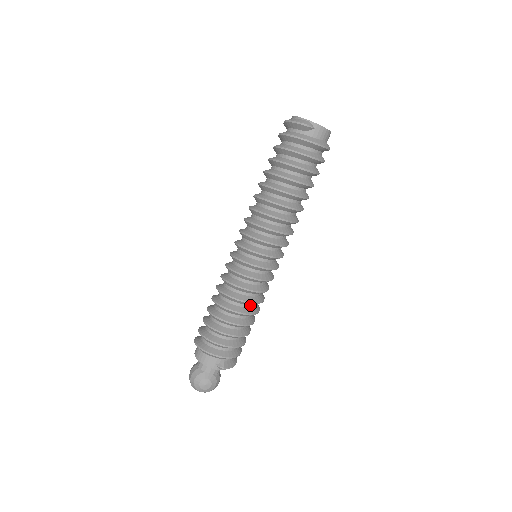
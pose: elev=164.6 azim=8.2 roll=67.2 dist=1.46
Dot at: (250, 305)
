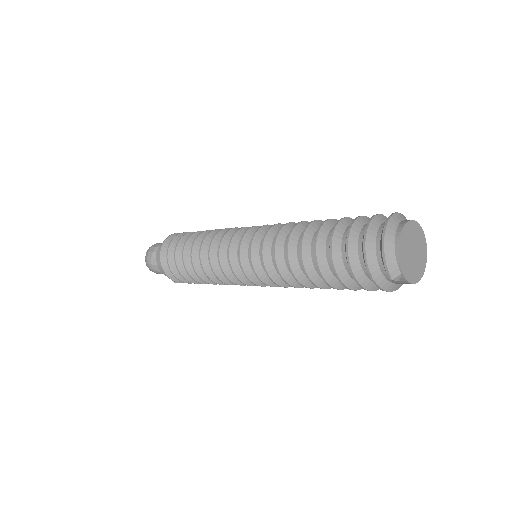
Dot at: occluded
